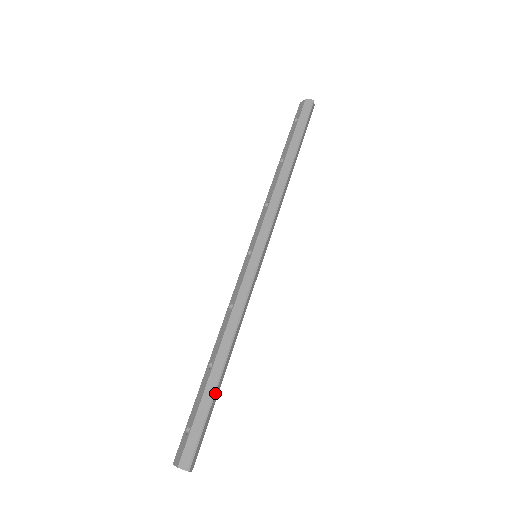
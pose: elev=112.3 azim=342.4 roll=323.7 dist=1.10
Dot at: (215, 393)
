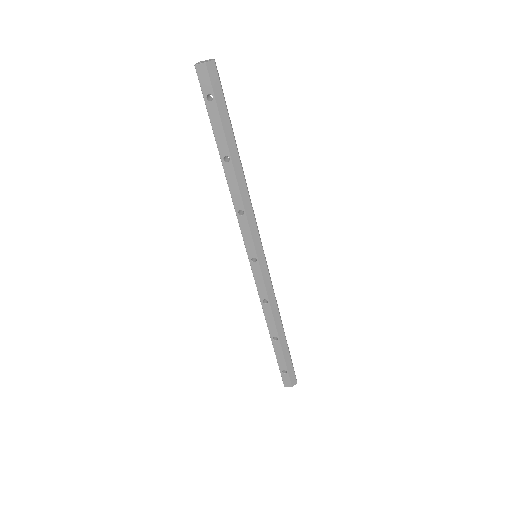
Dot at: (288, 347)
